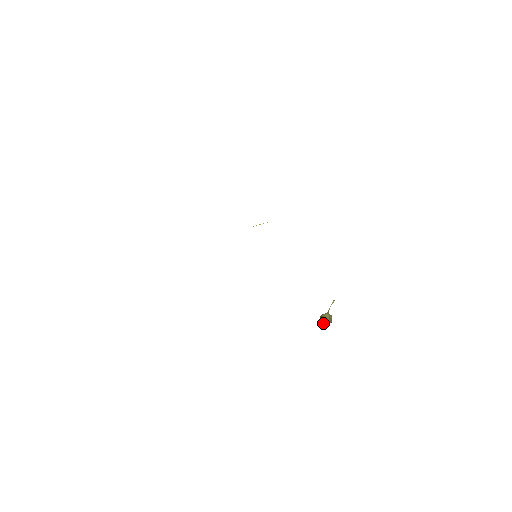
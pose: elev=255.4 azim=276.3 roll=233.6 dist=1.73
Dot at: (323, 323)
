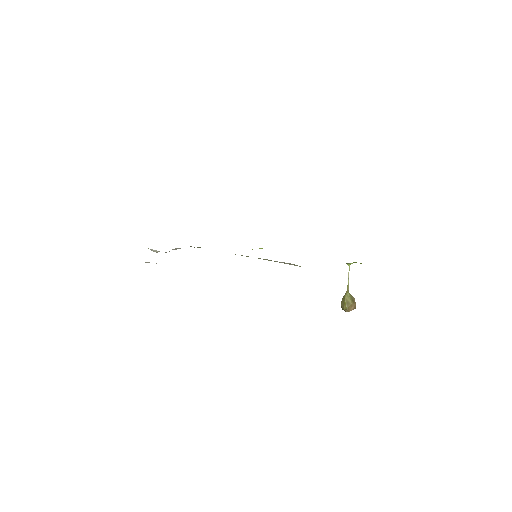
Dot at: (346, 309)
